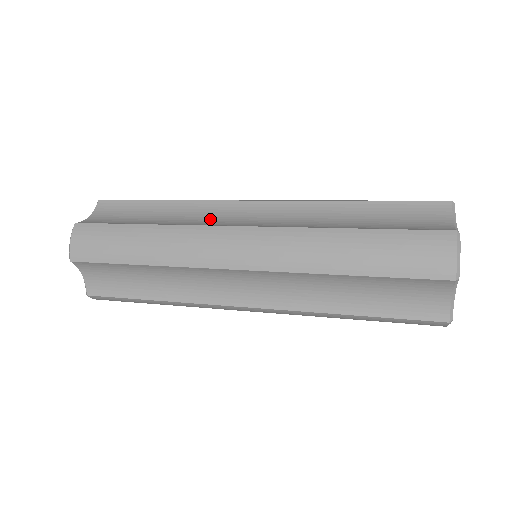
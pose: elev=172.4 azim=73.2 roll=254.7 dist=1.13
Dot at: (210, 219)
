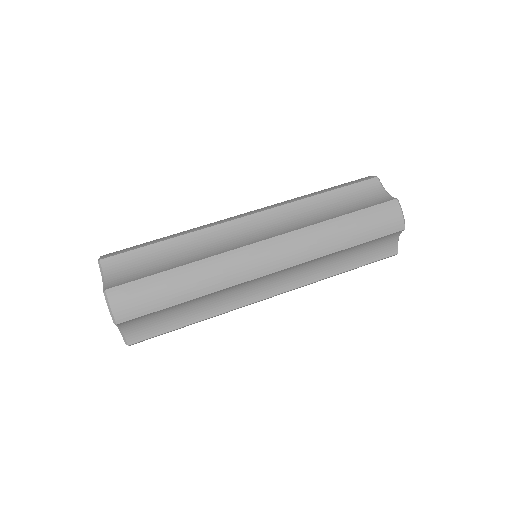
Dot at: (224, 243)
